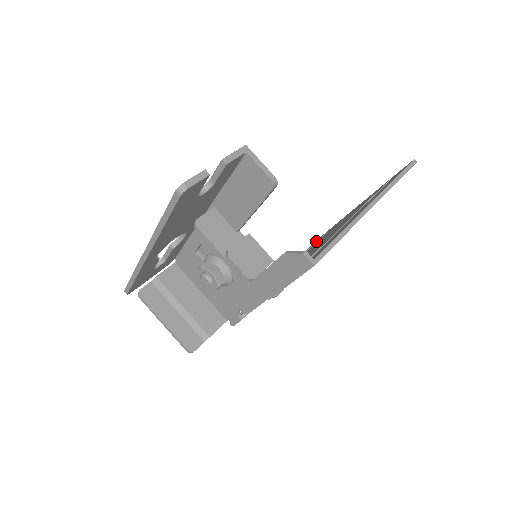
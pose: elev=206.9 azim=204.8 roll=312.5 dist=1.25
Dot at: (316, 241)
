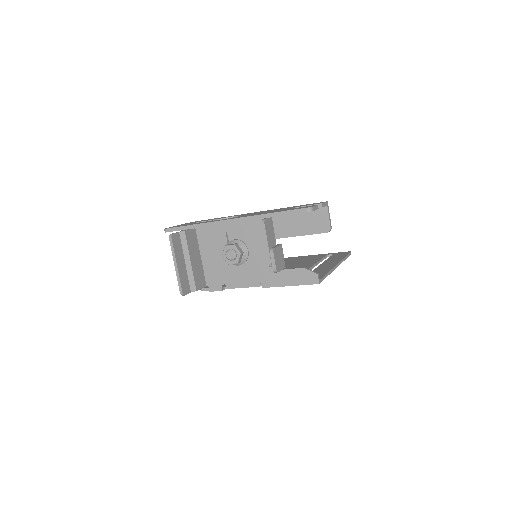
Dot at: occluded
